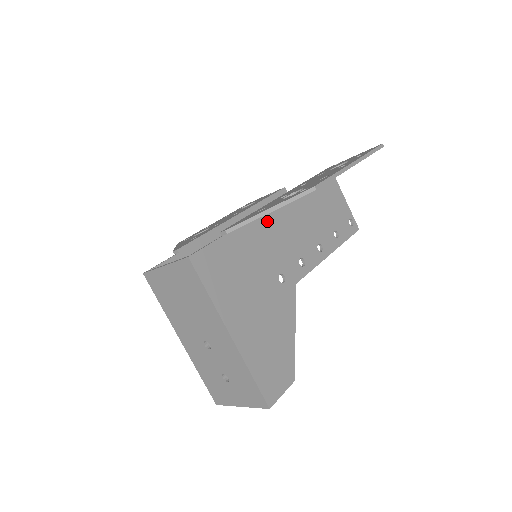
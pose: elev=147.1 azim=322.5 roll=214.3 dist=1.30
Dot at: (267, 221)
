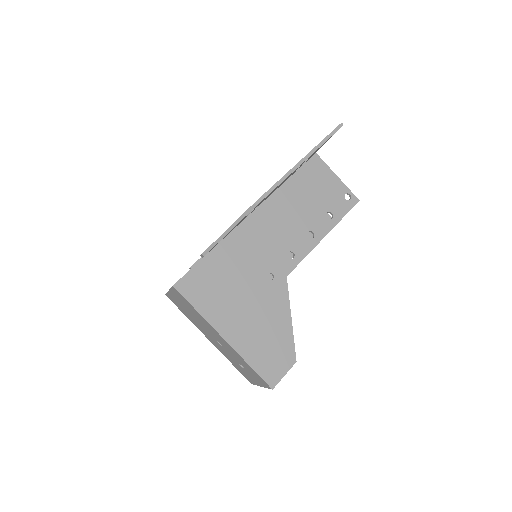
Dot at: (246, 230)
